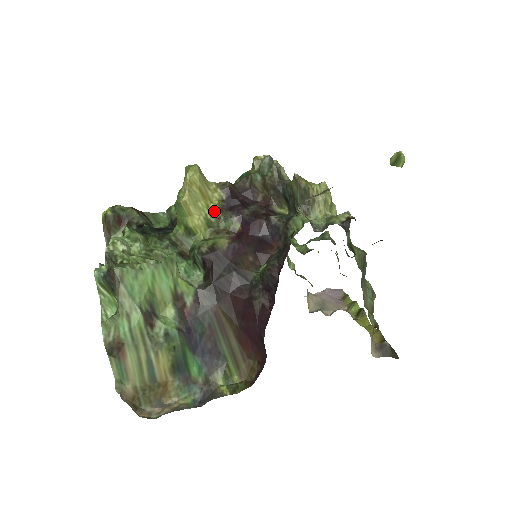
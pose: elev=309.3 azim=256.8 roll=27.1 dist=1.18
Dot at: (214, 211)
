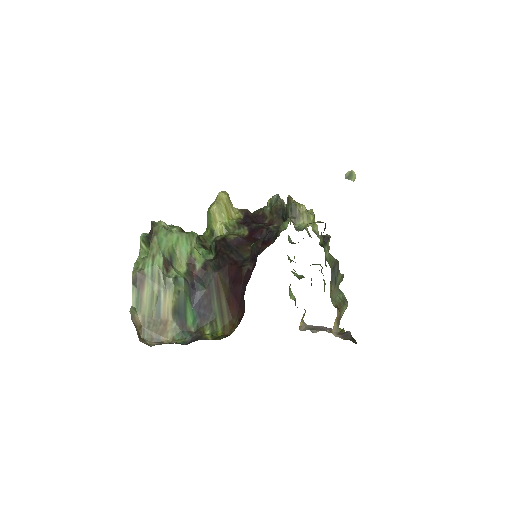
Dot at: (232, 222)
